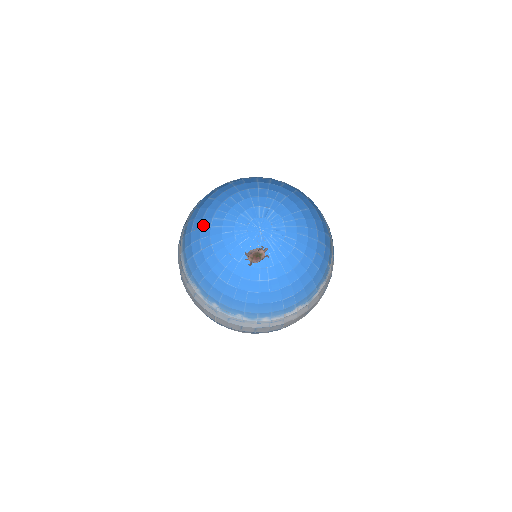
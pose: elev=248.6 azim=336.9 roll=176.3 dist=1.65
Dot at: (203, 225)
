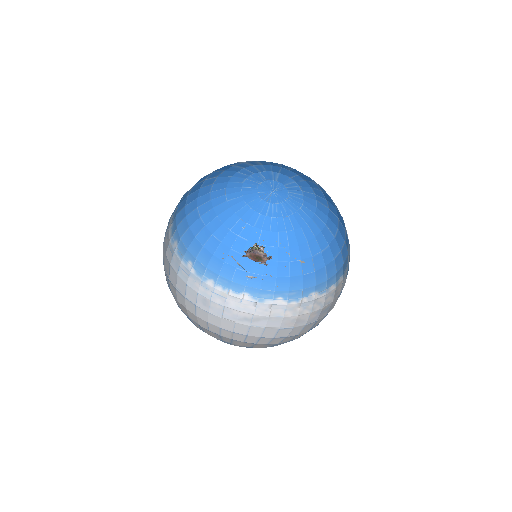
Dot at: occluded
